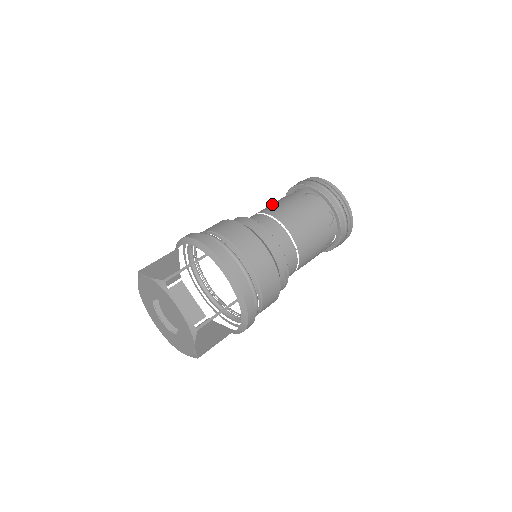
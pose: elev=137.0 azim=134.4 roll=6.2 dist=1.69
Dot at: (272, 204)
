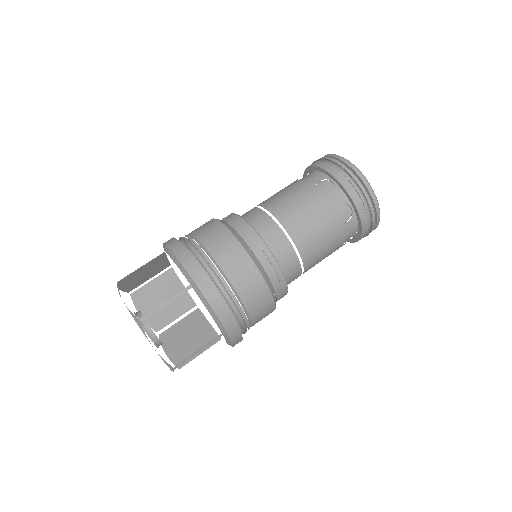
Dot at: occluded
